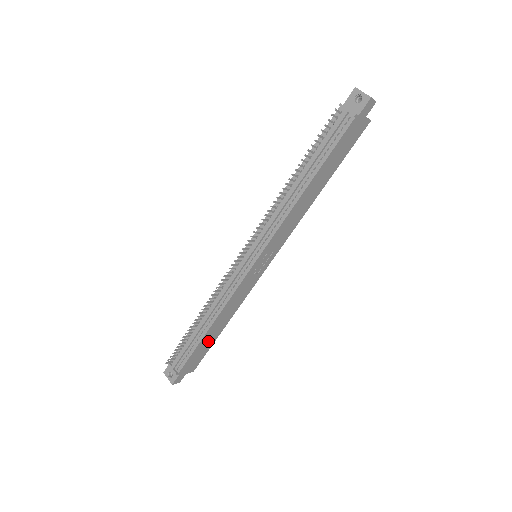
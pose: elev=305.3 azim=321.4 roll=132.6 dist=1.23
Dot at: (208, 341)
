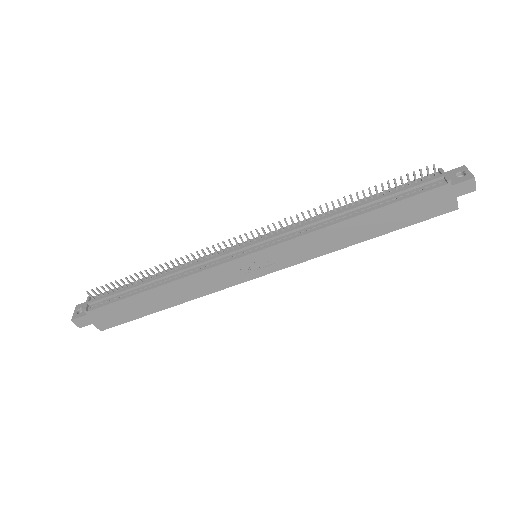
Dot at: (142, 305)
